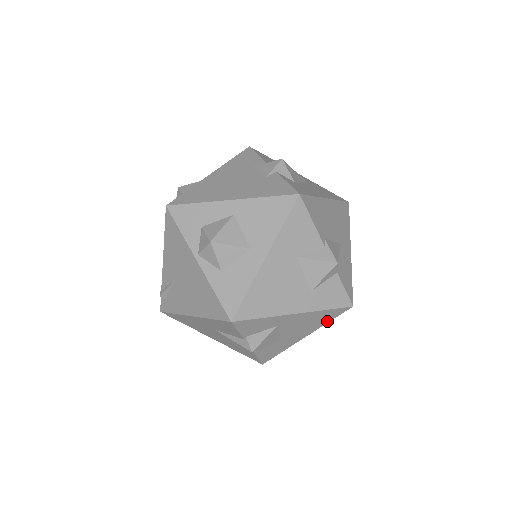
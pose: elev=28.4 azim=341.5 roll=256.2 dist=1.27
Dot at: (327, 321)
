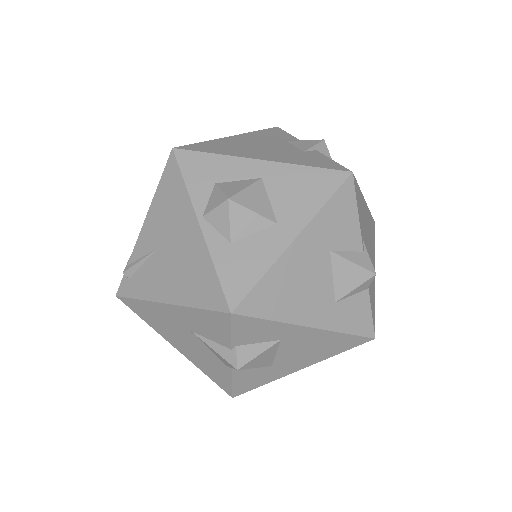
Dot at: (336, 352)
